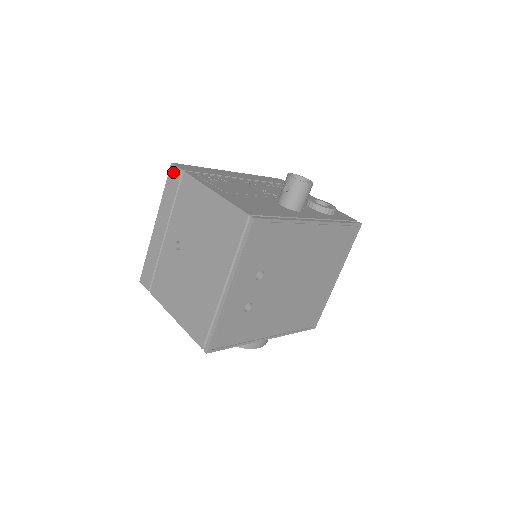
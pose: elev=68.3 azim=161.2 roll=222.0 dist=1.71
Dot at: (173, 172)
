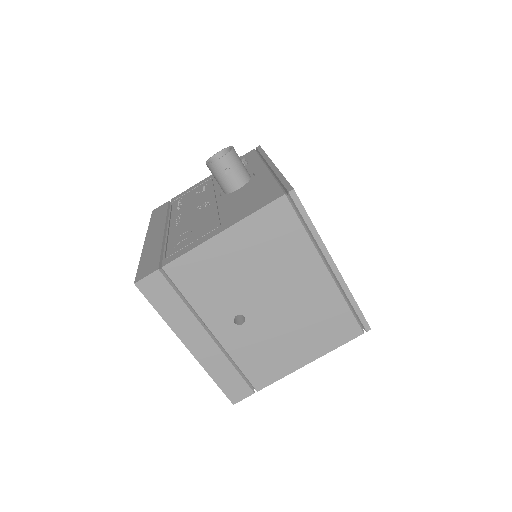
Dot at: (149, 286)
